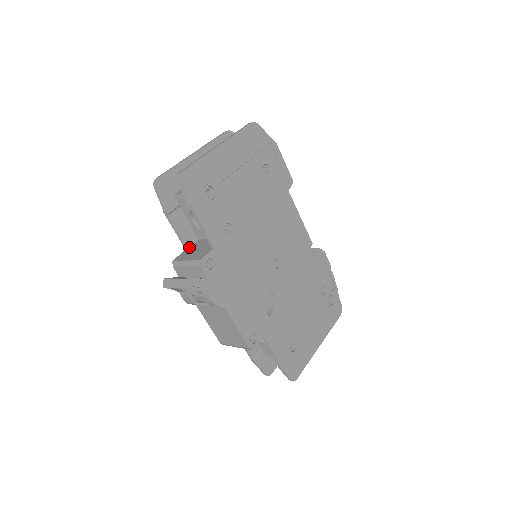
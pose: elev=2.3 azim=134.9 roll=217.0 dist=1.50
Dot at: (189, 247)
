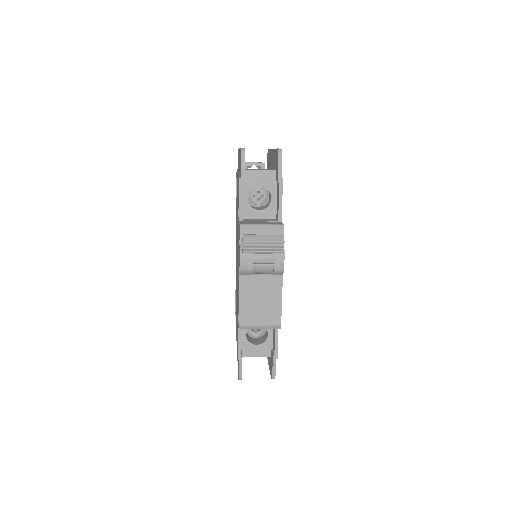
Dot at: (242, 220)
